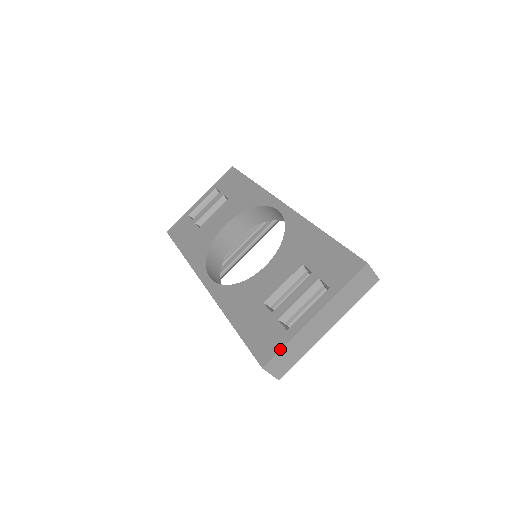
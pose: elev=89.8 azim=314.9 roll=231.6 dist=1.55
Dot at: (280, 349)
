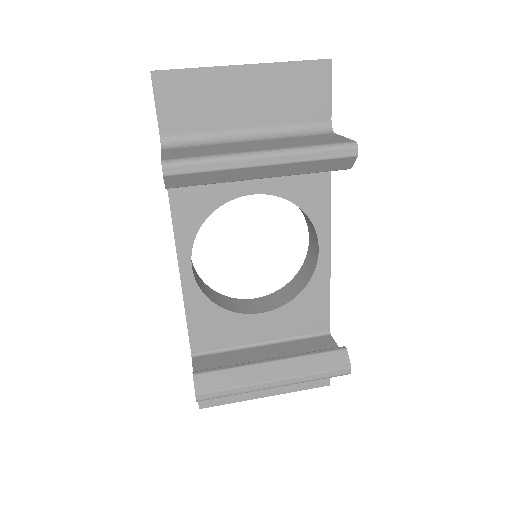
Dot at: occluded
